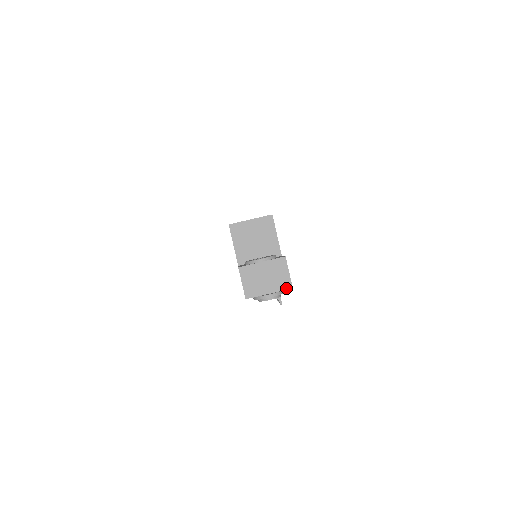
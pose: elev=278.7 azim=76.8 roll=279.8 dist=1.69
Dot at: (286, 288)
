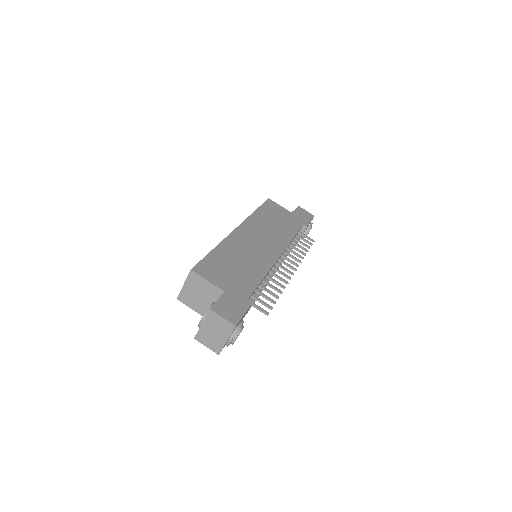
Dot at: (232, 329)
